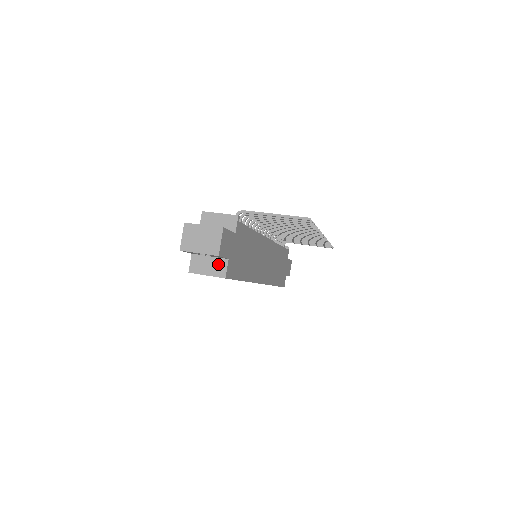
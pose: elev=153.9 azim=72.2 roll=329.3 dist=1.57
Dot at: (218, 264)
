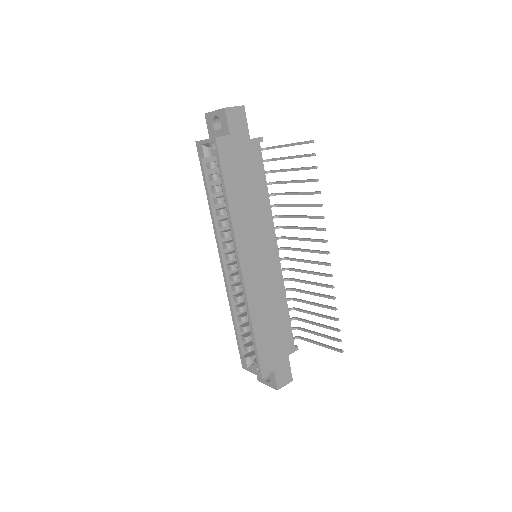
Dot at: occluded
